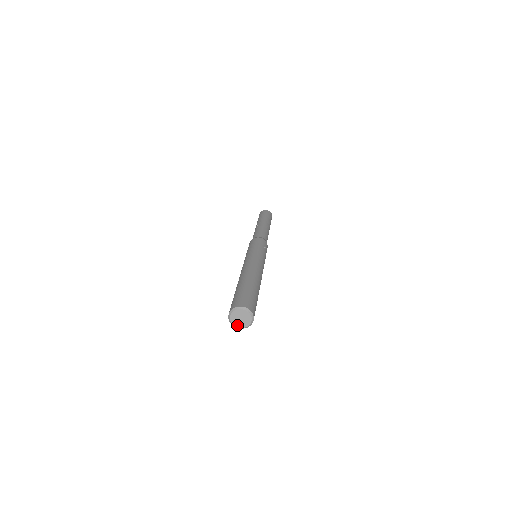
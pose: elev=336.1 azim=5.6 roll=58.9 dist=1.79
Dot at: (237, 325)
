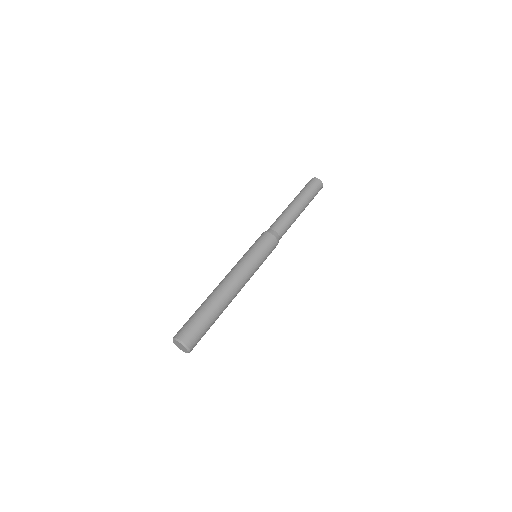
Dot at: (175, 343)
